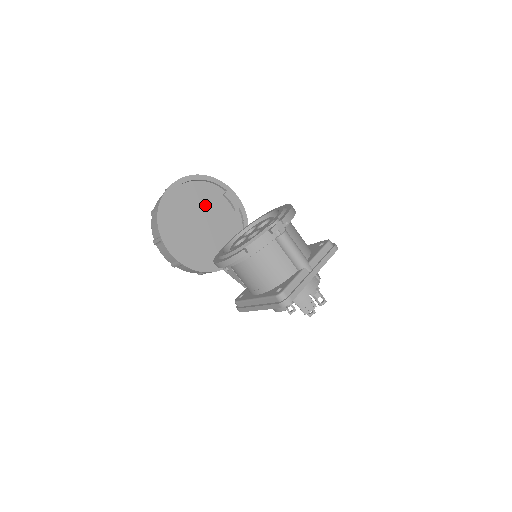
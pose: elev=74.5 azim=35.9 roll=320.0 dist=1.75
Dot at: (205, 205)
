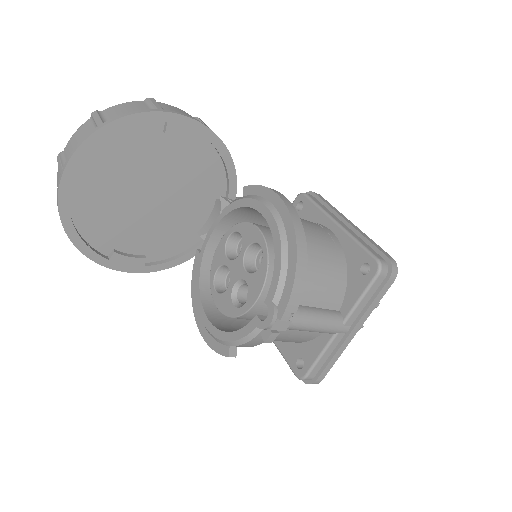
Dot at: (139, 169)
